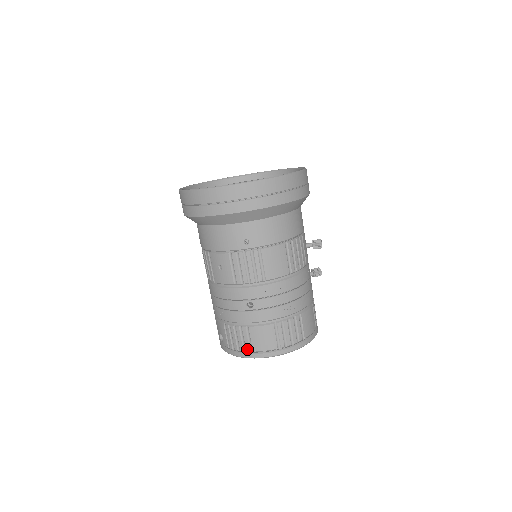
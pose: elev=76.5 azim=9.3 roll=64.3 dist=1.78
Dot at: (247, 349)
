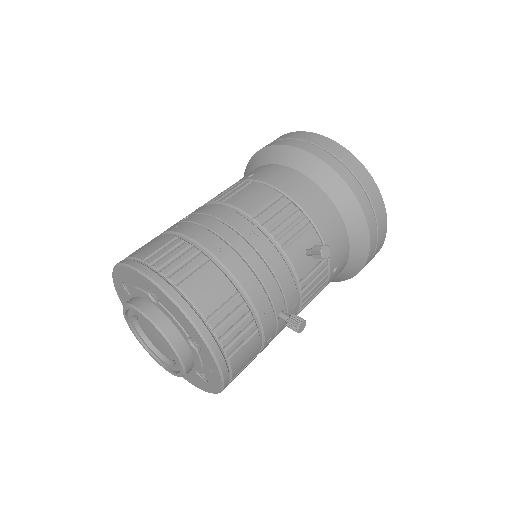
Dot at: occluded
